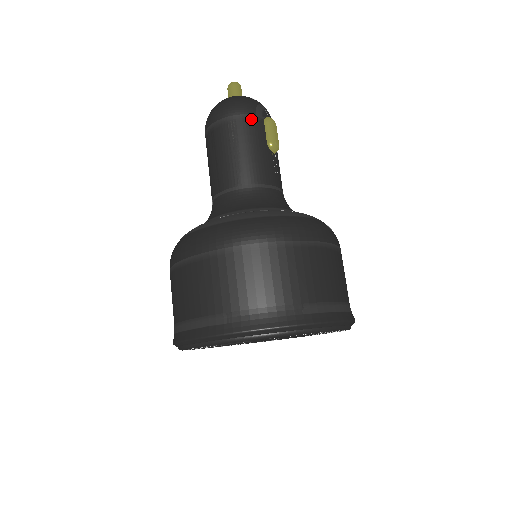
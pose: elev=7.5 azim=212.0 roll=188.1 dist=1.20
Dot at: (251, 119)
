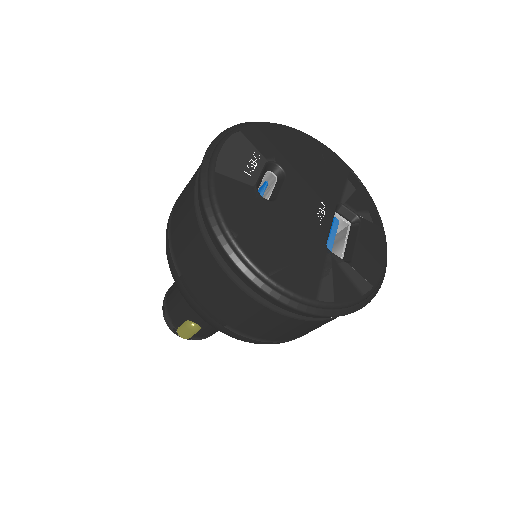
Dot at: occluded
